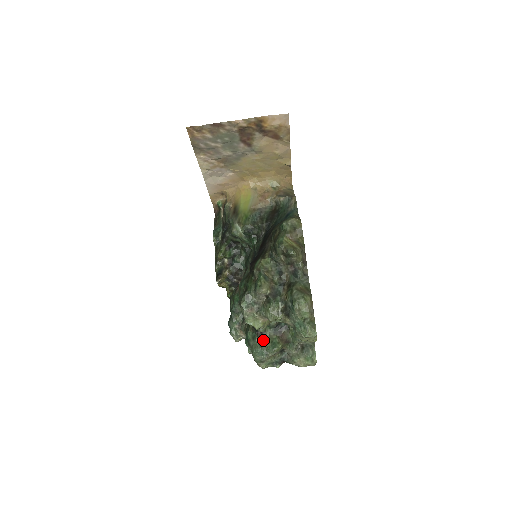
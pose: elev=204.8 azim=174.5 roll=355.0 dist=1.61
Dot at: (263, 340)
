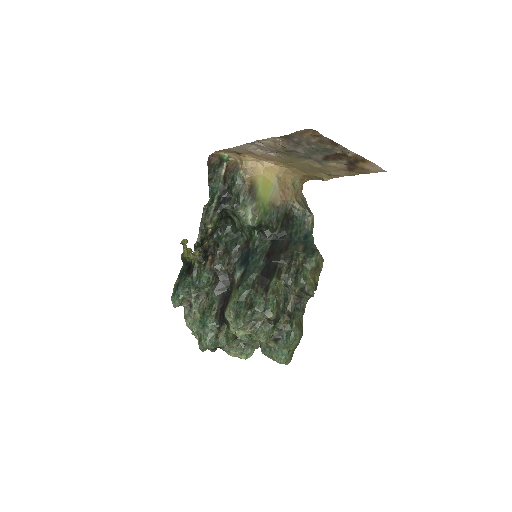
Dot at: (220, 332)
